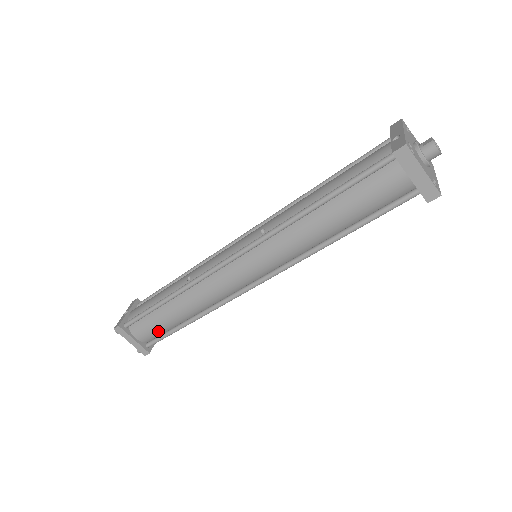
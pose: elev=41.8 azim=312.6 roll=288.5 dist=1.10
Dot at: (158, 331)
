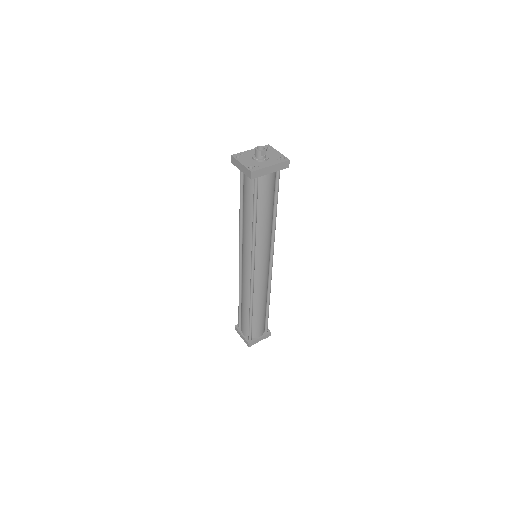
Dot at: (246, 325)
